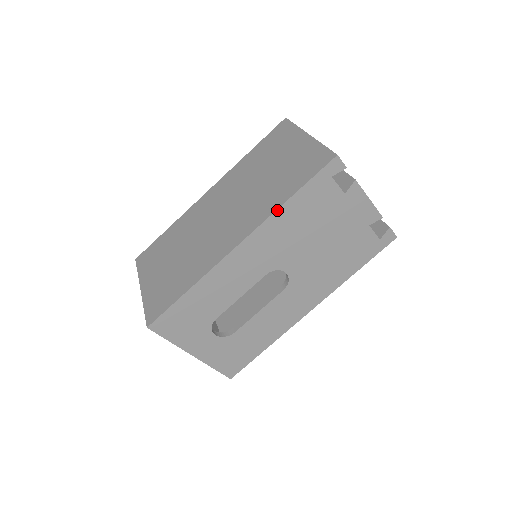
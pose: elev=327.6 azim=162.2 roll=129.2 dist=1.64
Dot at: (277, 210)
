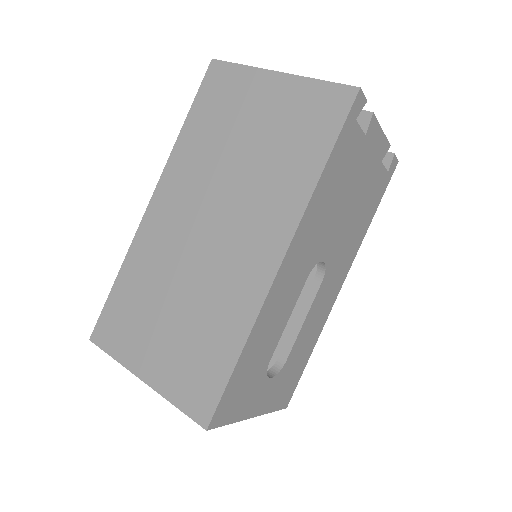
Dot at: (313, 193)
